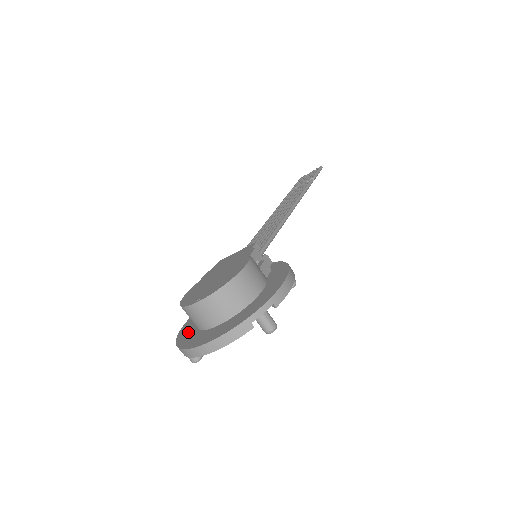
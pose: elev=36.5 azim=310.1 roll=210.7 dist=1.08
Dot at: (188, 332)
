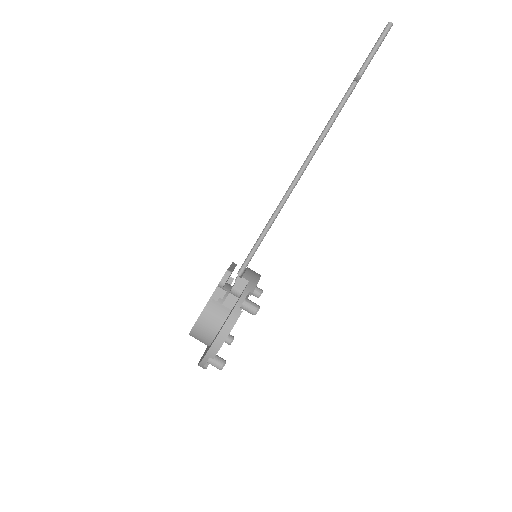
Dot at: occluded
